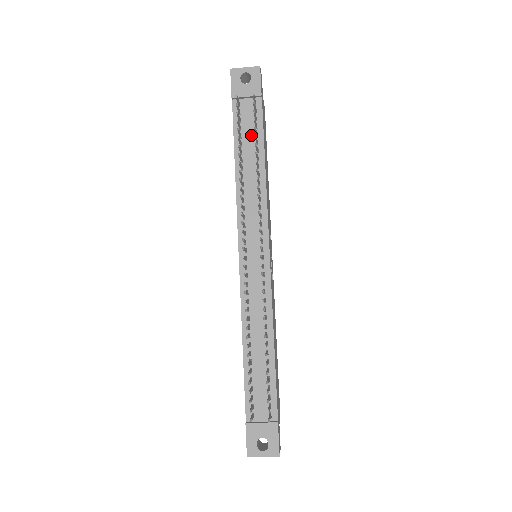
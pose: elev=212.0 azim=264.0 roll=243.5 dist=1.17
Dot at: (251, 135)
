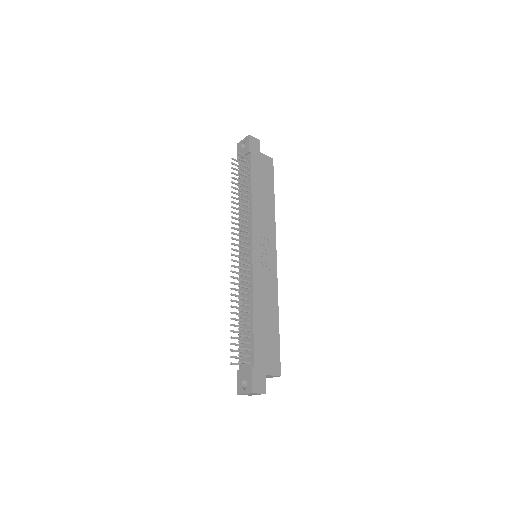
Dot at: (246, 178)
